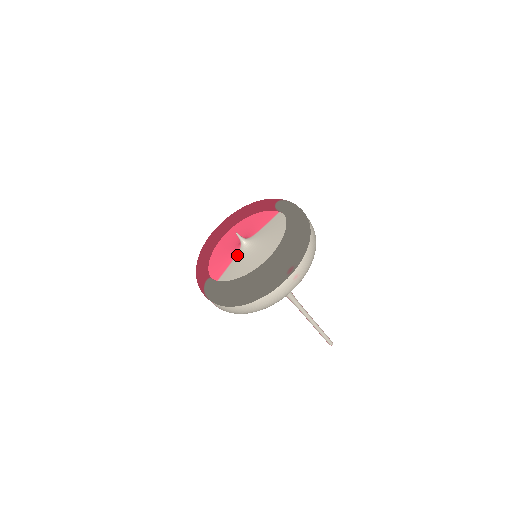
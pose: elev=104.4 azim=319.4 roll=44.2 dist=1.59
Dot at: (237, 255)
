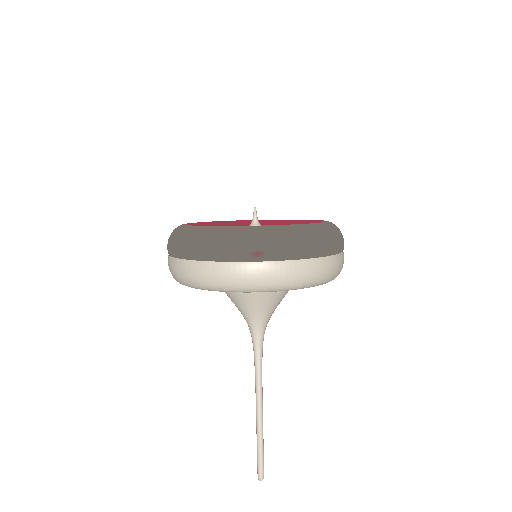
Dot at: occluded
